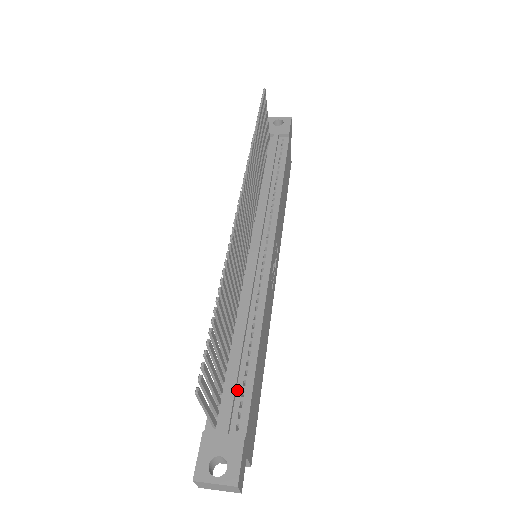
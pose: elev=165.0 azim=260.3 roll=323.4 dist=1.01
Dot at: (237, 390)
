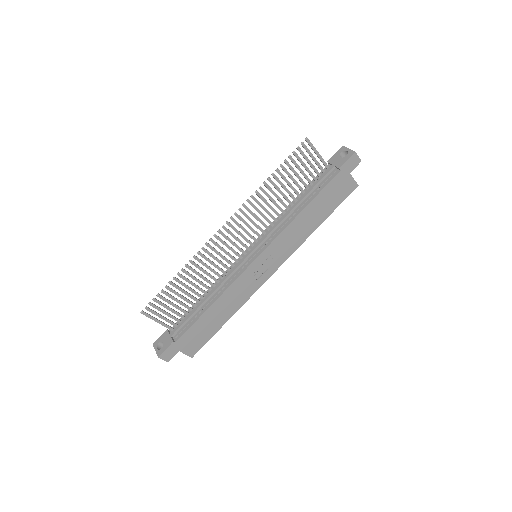
Dot at: (188, 322)
